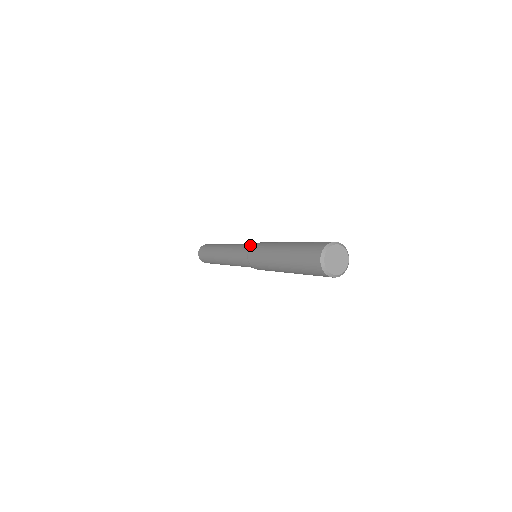
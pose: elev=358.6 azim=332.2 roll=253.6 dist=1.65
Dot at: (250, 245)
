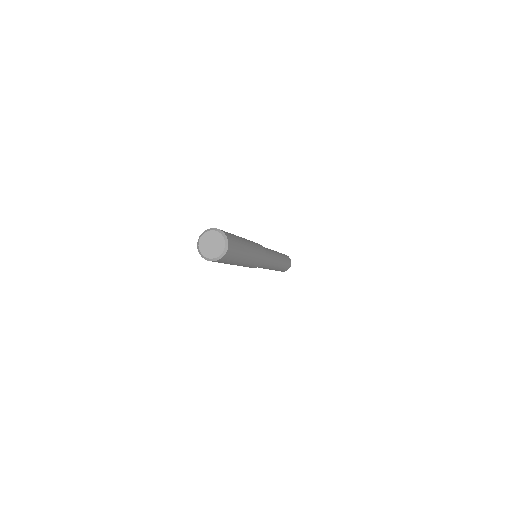
Dot at: occluded
